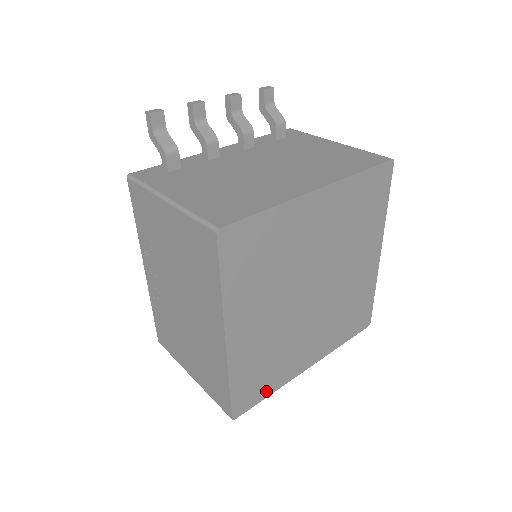
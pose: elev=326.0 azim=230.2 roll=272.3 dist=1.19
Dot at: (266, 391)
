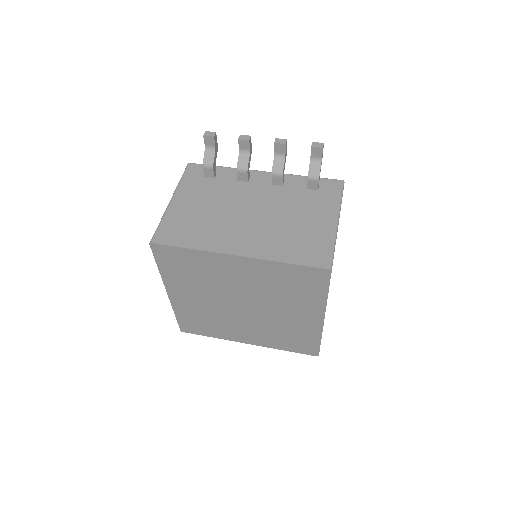
Dot at: (207, 333)
